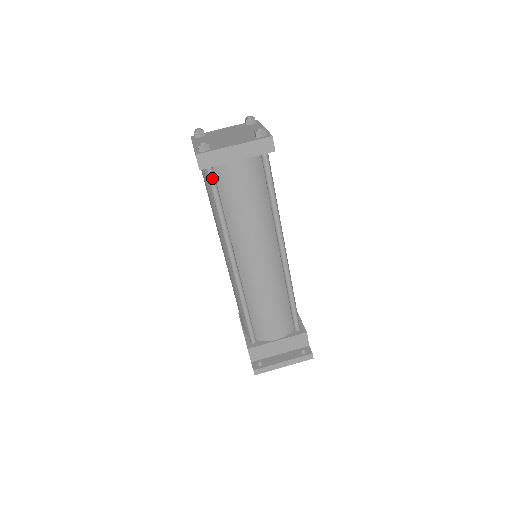
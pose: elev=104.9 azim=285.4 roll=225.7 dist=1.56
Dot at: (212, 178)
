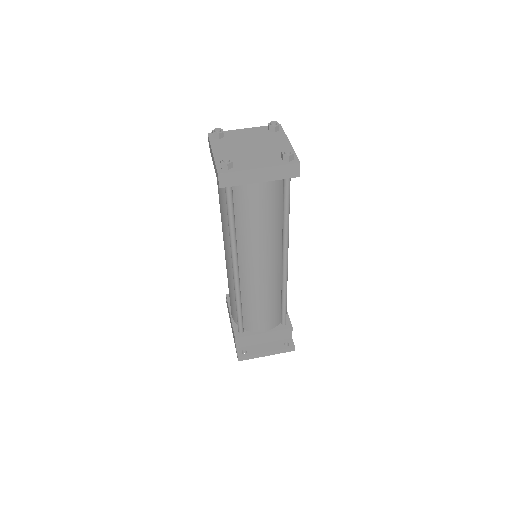
Dot at: (230, 194)
